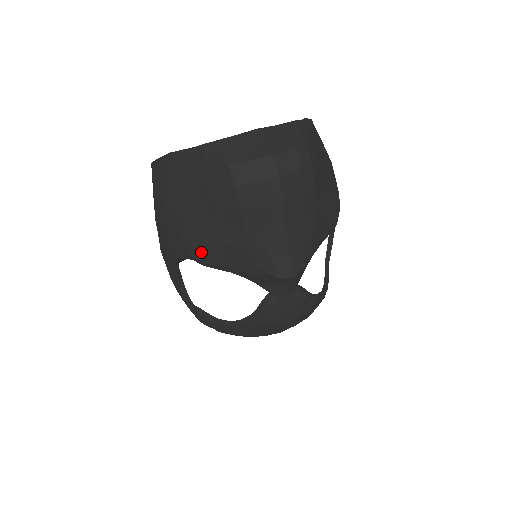
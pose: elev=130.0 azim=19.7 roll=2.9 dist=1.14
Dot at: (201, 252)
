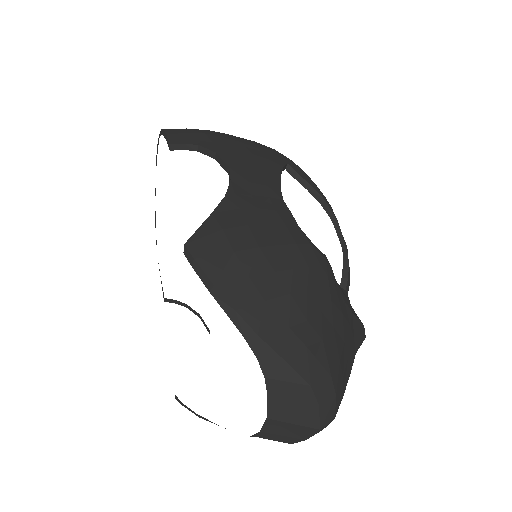
Dot at: occluded
